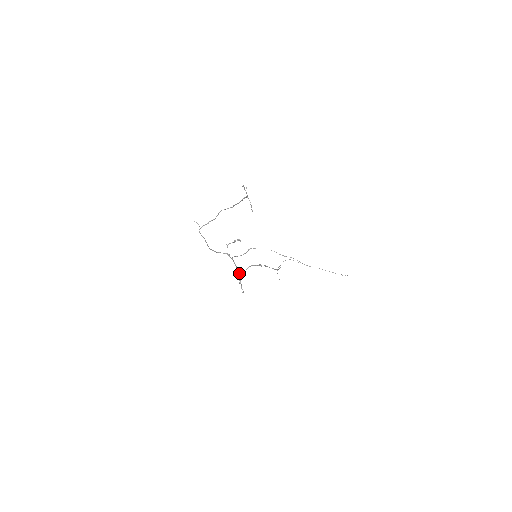
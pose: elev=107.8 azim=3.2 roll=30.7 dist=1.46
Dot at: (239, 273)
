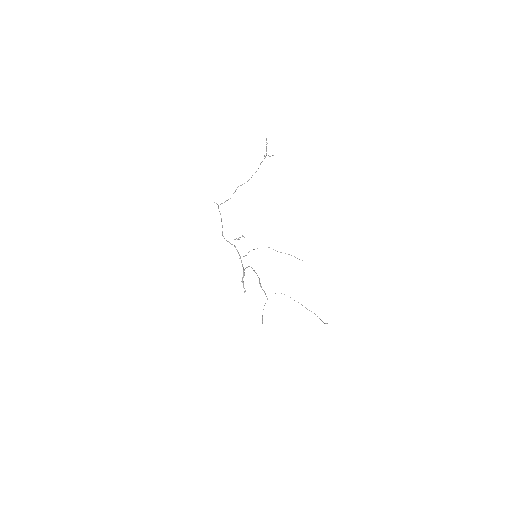
Dot at: (243, 267)
